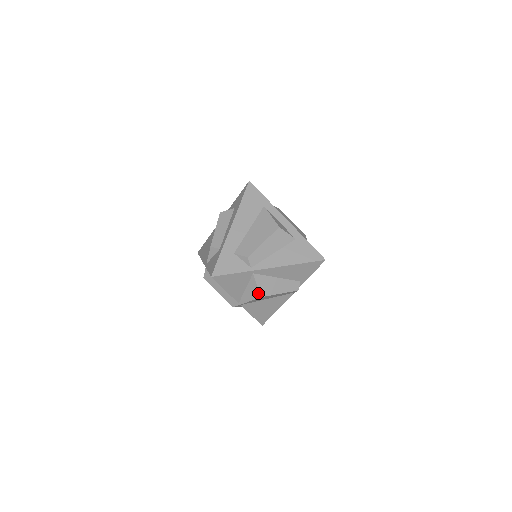
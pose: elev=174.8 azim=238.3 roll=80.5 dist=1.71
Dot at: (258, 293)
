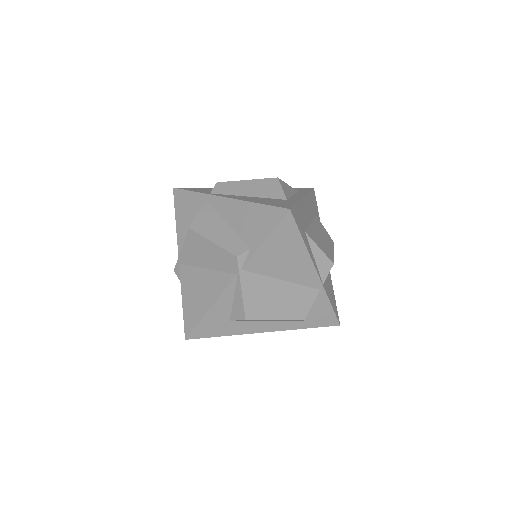
Dot at: (192, 224)
